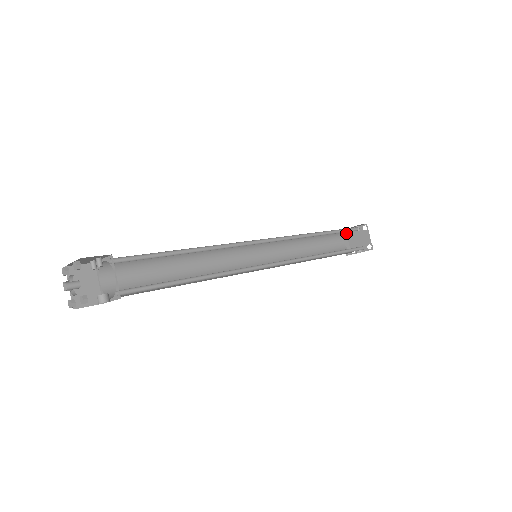
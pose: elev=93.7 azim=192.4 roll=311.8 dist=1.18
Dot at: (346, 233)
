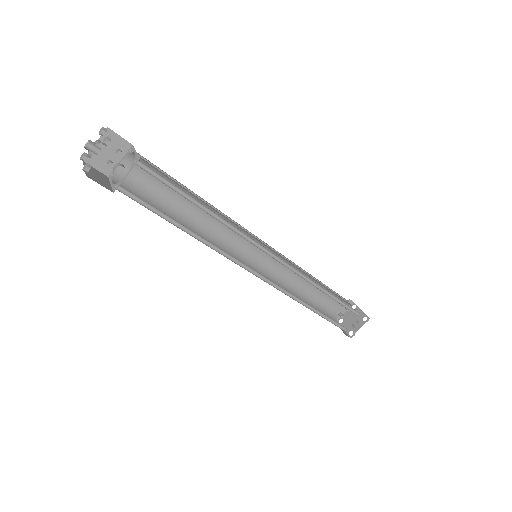
Dot at: occluded
